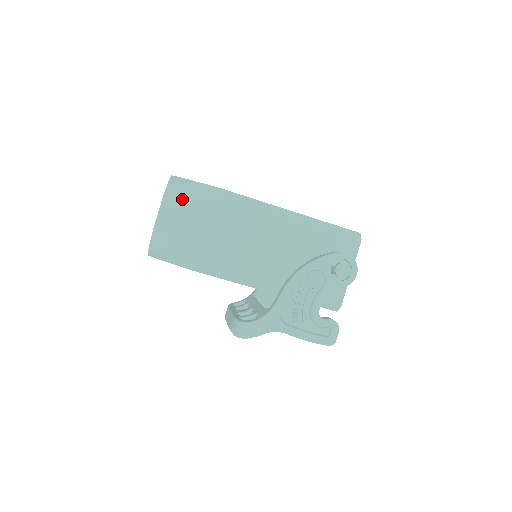
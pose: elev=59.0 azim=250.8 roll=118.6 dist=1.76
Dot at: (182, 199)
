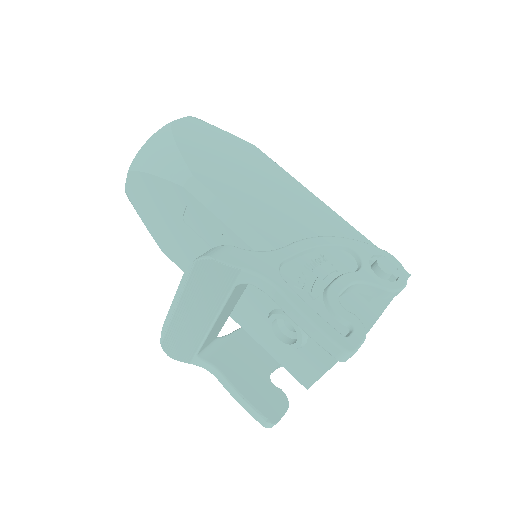
Dot at: (214, 126)
